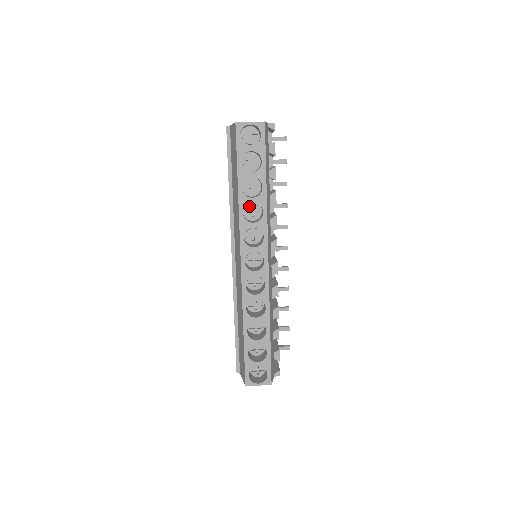
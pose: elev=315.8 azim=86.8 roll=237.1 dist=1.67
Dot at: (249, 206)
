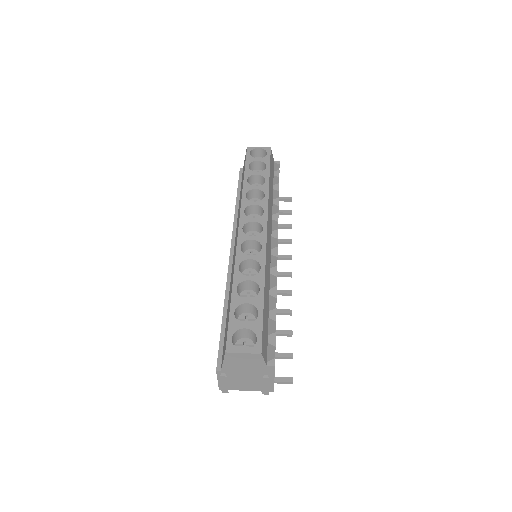
Dot at: (252, 199)
